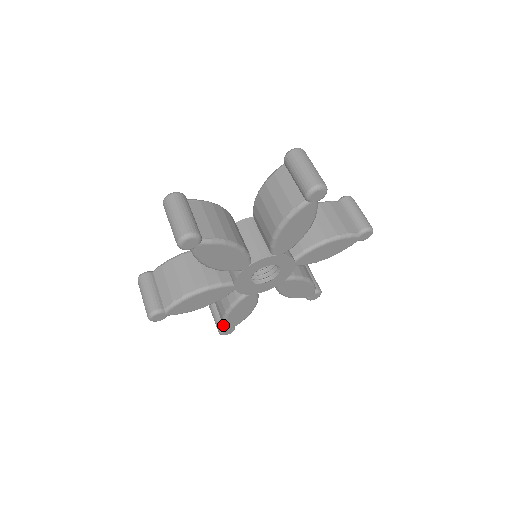
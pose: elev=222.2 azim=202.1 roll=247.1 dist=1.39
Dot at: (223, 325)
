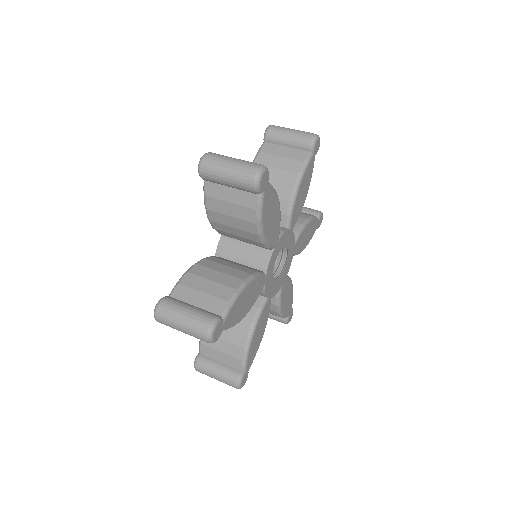
Dot at: (283, 318)
